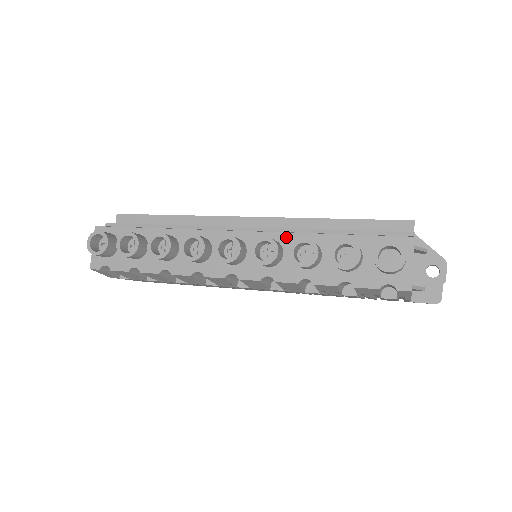
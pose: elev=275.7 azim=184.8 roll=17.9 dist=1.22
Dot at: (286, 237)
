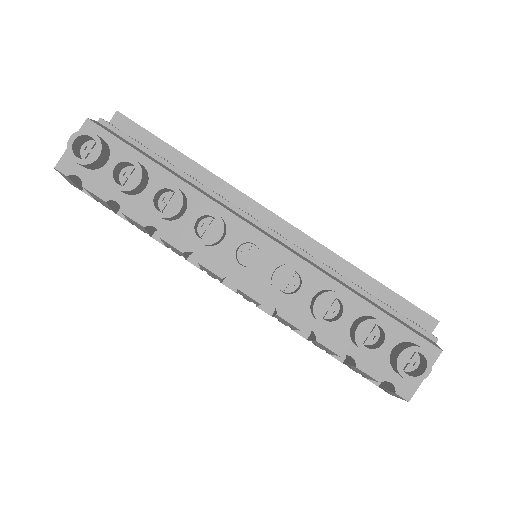
Dot at: (315, 274)
